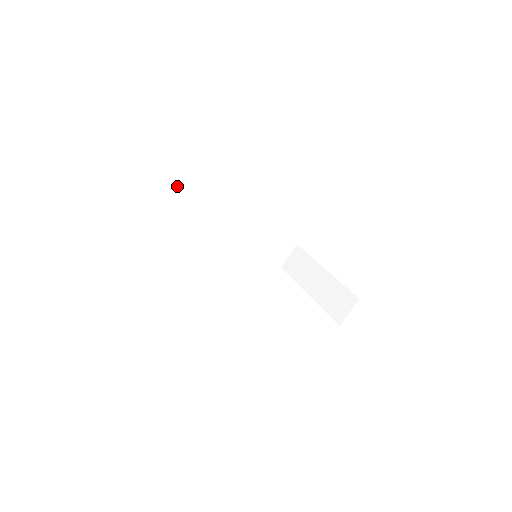
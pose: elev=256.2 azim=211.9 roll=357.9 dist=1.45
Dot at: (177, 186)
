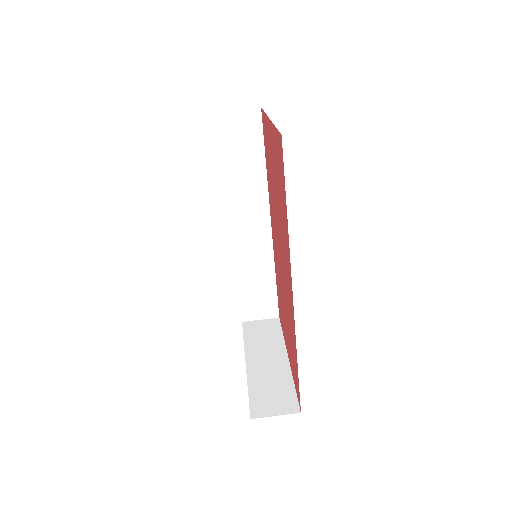
Dot at: (262, 126)
